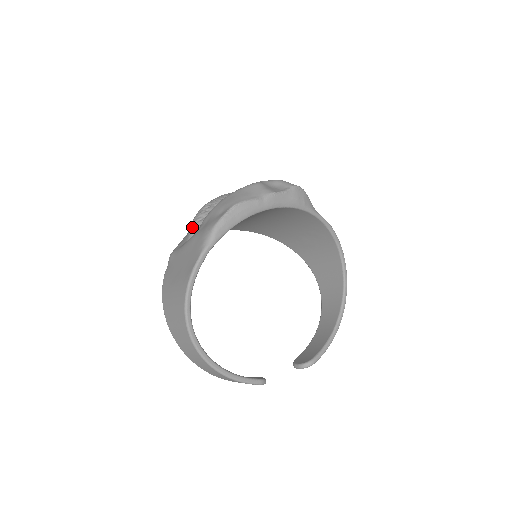
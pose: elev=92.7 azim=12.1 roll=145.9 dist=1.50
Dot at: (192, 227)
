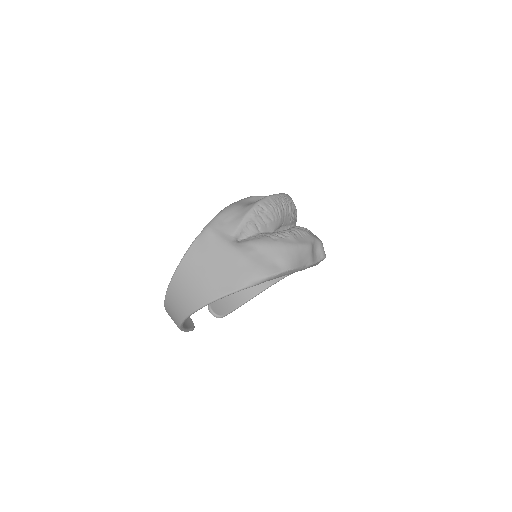
Dot at: (242, 225)
